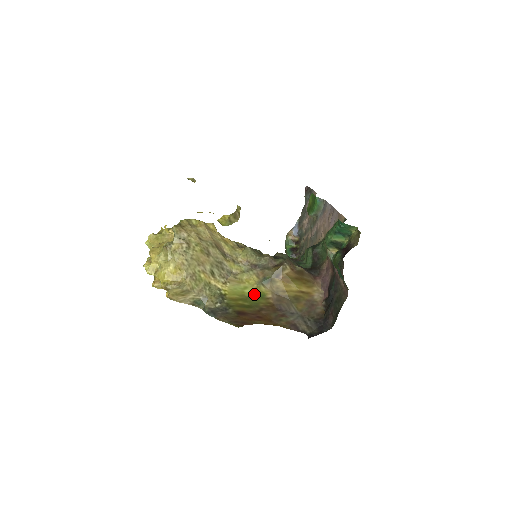
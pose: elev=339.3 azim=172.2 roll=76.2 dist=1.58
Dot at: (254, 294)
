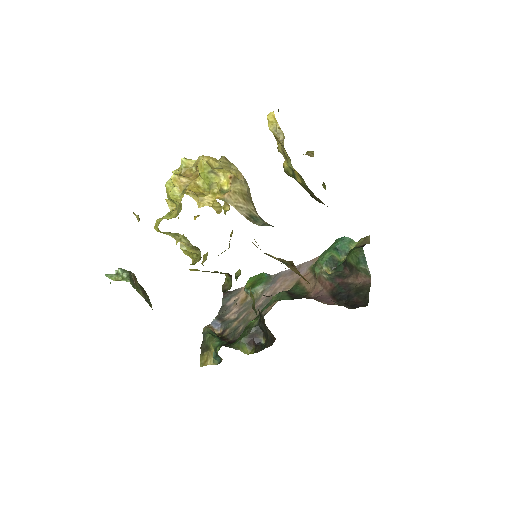
Dot at: occluded
